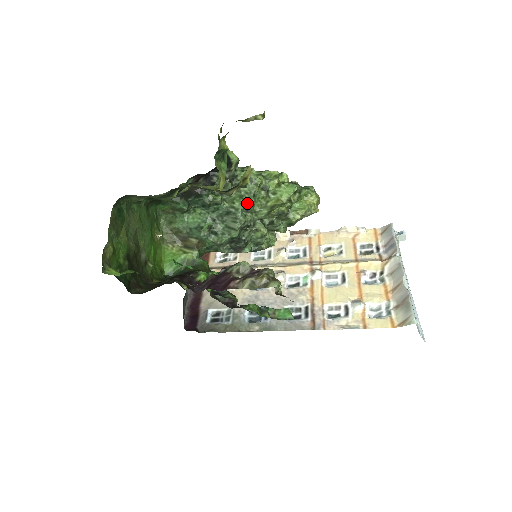
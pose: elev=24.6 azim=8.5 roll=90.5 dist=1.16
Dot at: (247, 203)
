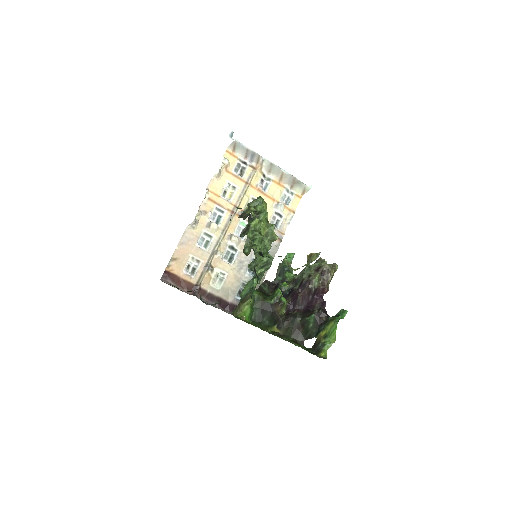
Dot at: (267, 252)
